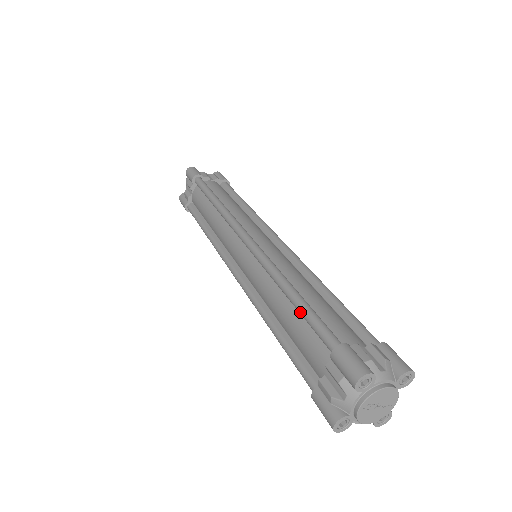
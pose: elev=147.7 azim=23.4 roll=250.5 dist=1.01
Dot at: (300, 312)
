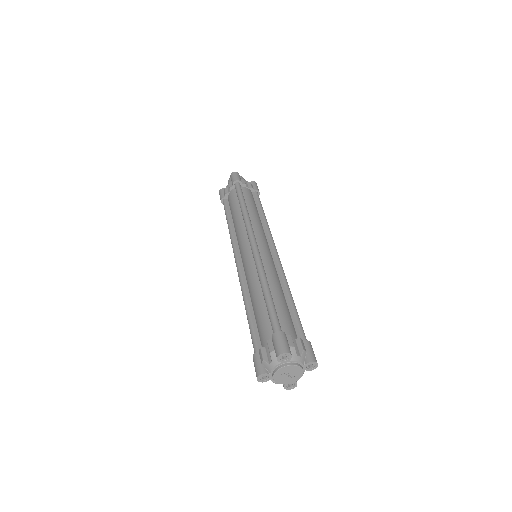
Dot at: (266, 304)
